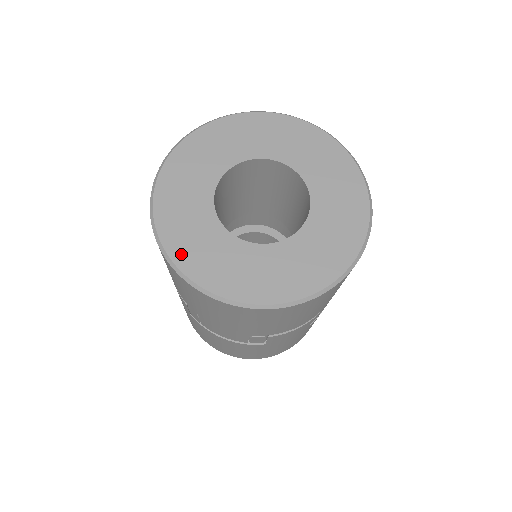
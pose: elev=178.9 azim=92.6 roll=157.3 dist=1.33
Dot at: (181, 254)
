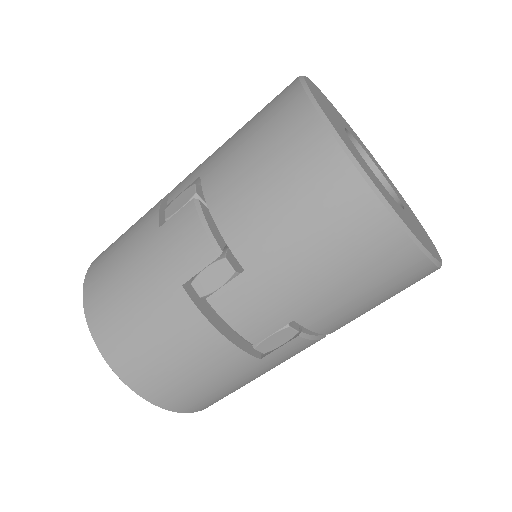
Dot at: (353, 152)
